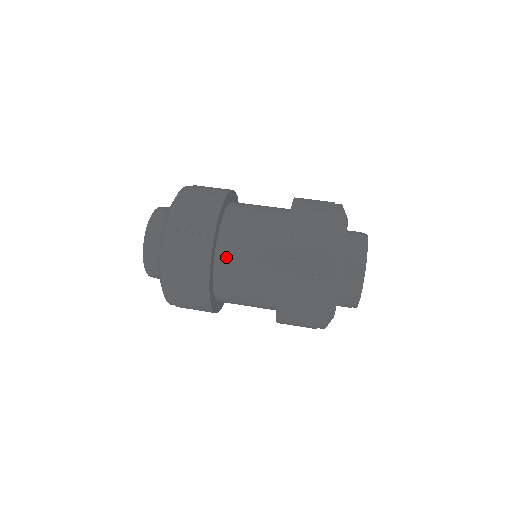
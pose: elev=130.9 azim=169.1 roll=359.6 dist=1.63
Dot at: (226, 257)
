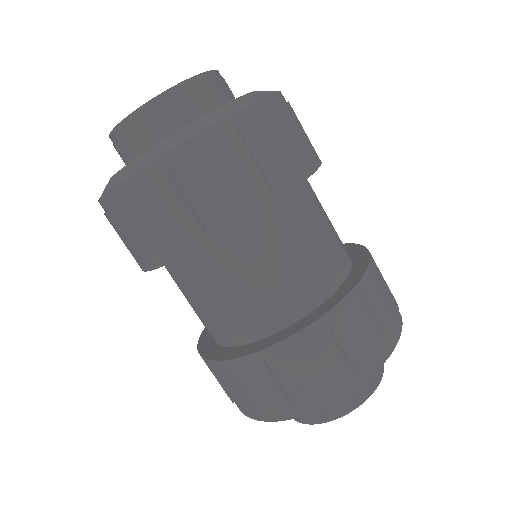
Dot at: (255, 237)
